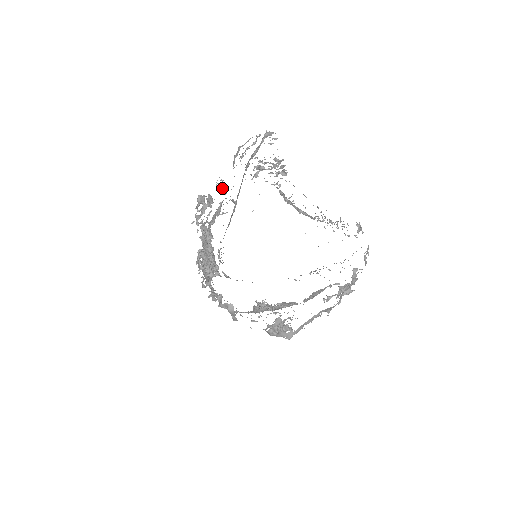
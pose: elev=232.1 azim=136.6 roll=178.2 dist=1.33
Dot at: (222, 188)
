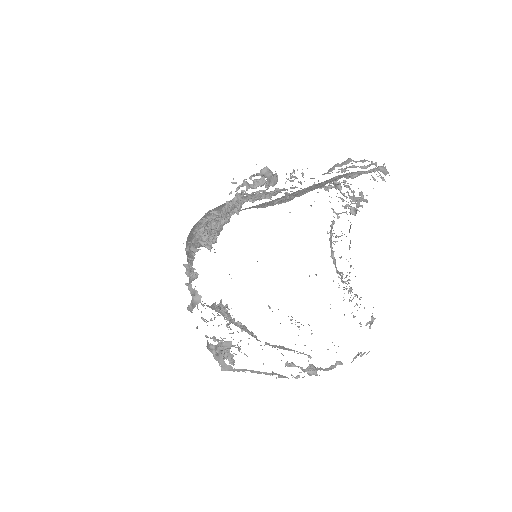
Dot at: occluded
